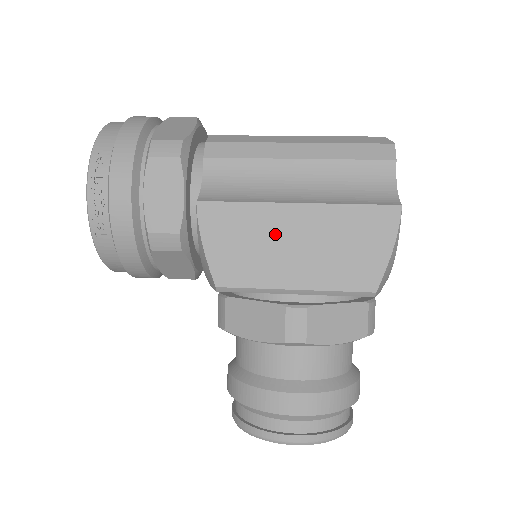
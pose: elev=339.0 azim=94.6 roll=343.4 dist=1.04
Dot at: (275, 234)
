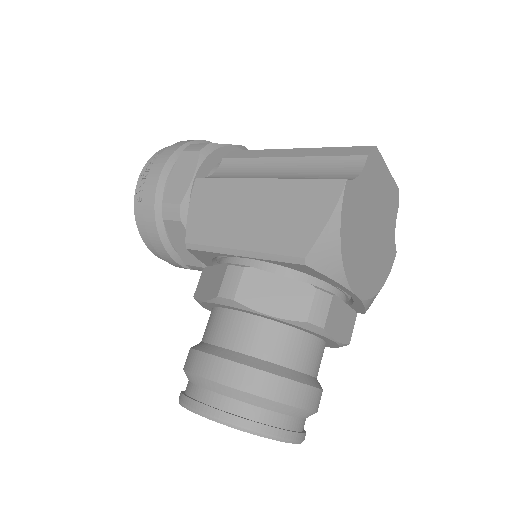
Dot at: (239, 203)
